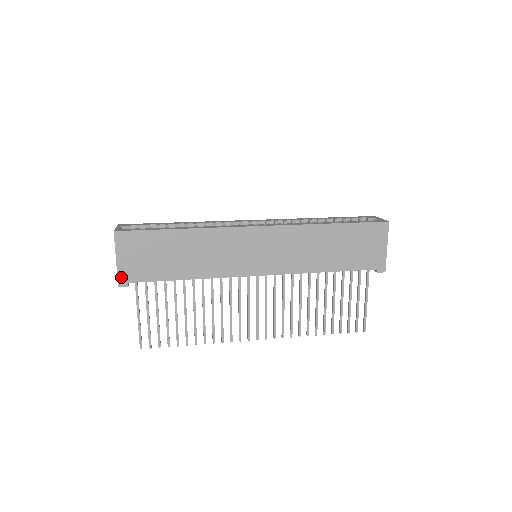
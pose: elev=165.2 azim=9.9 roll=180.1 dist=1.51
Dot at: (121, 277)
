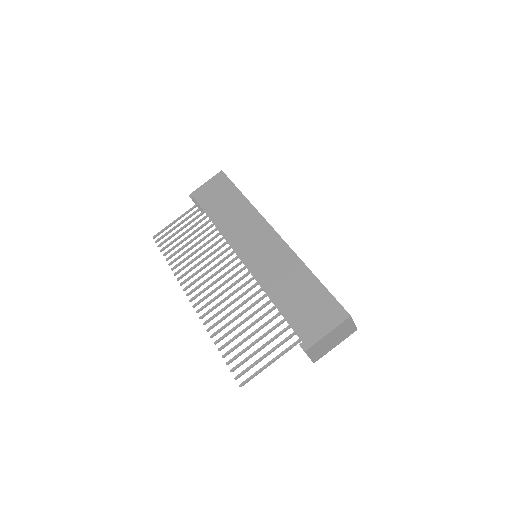
Dot at: (196, 192)
